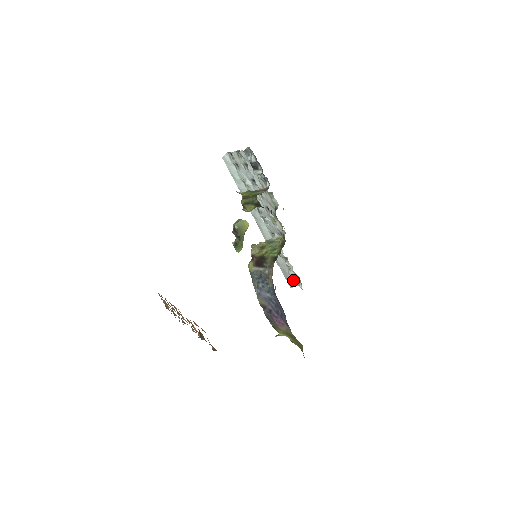
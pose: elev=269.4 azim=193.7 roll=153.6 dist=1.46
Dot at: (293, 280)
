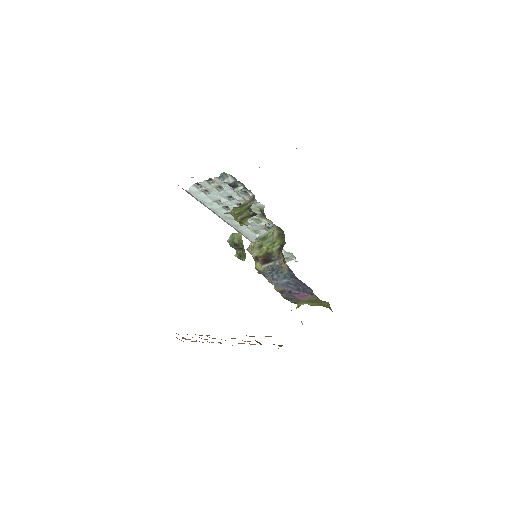
Dot at: occluded
